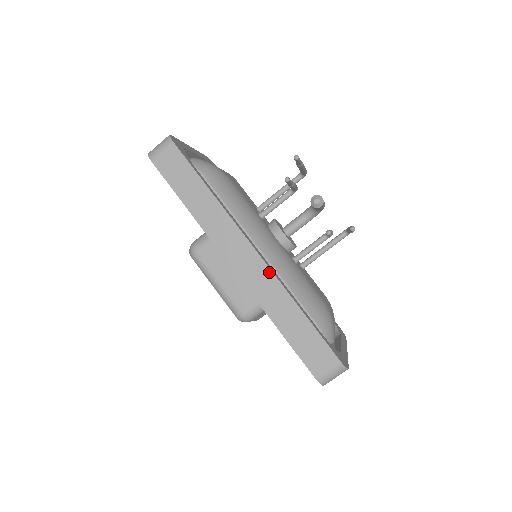
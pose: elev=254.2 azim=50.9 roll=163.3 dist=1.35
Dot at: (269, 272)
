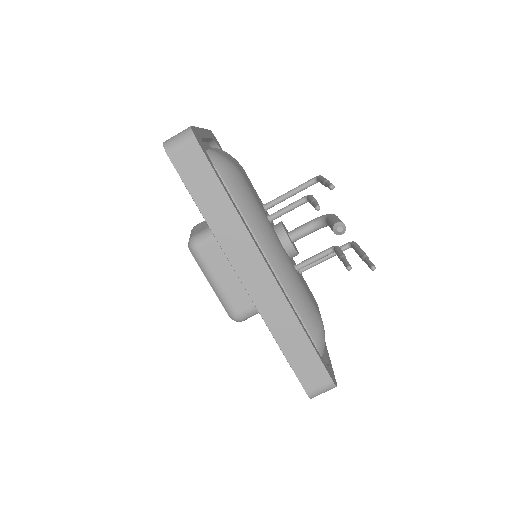
Dot at: (280, 292)
